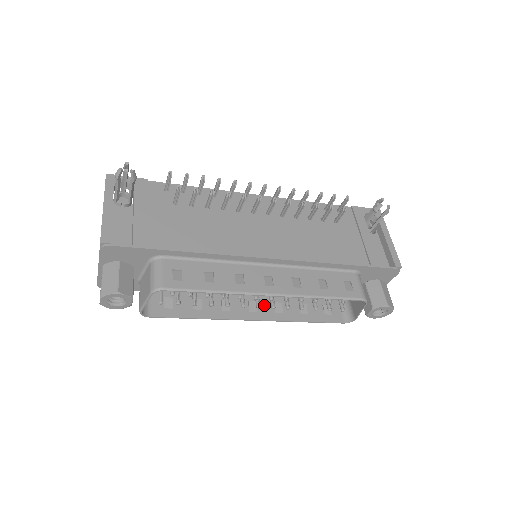
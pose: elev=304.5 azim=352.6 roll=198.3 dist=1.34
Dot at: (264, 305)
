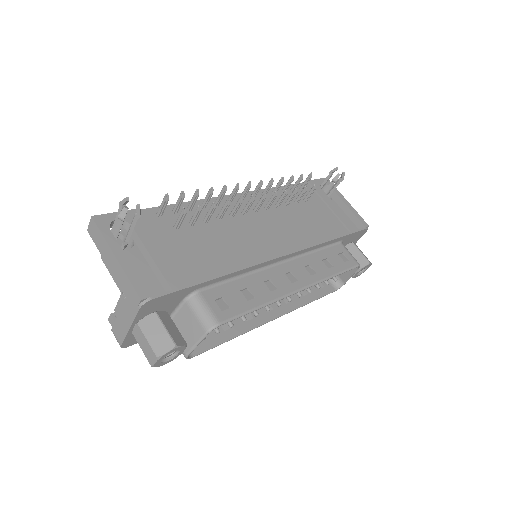
Dot at: occluded
